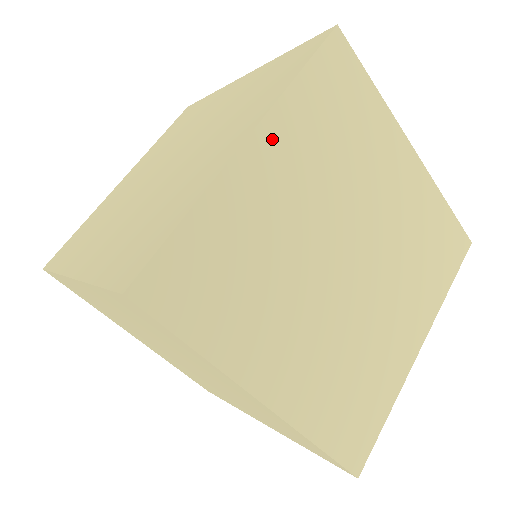
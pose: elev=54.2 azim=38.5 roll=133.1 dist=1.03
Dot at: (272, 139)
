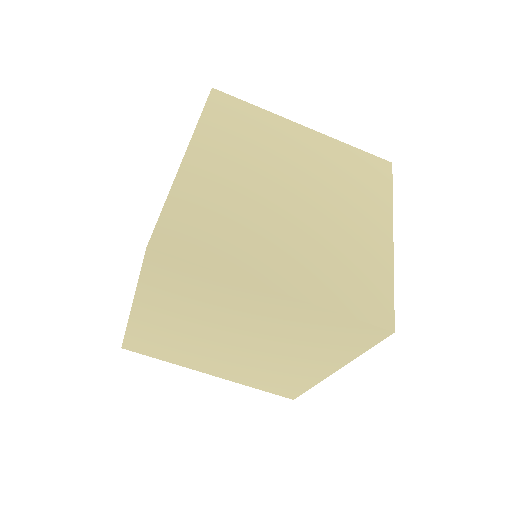
Dot at: (287, 304)
